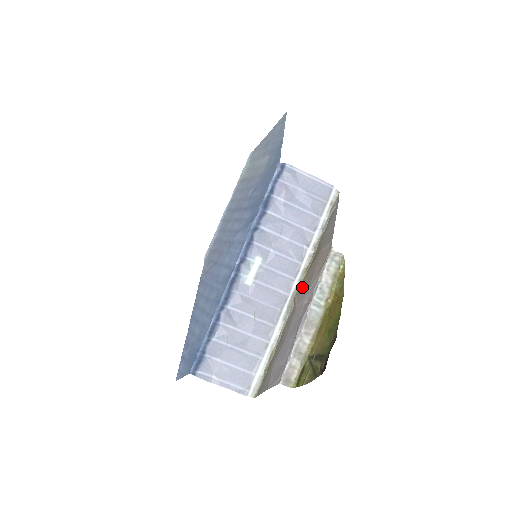
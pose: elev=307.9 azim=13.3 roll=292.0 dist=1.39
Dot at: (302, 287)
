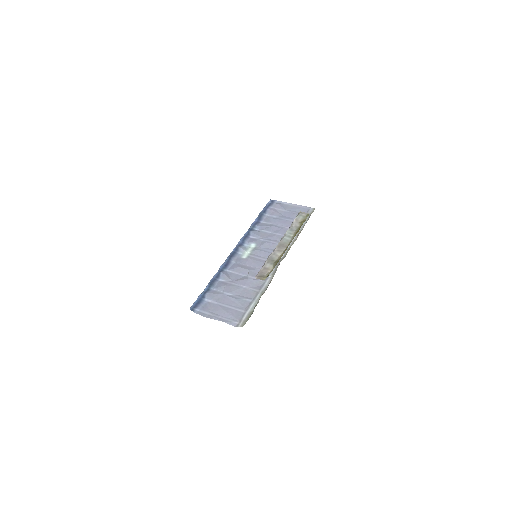
Dot at: occluded
